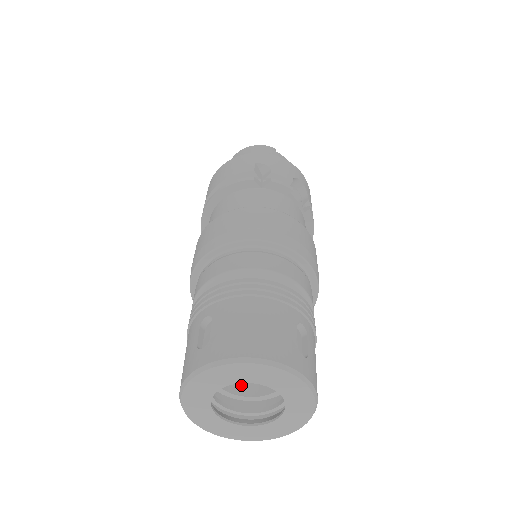
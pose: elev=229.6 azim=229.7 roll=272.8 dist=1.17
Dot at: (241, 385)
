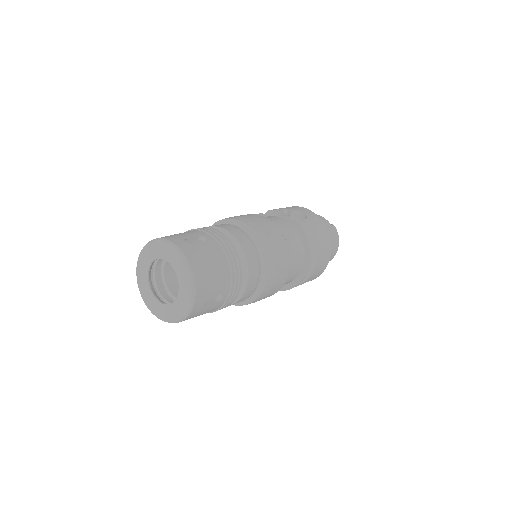
Dot at: occluded
